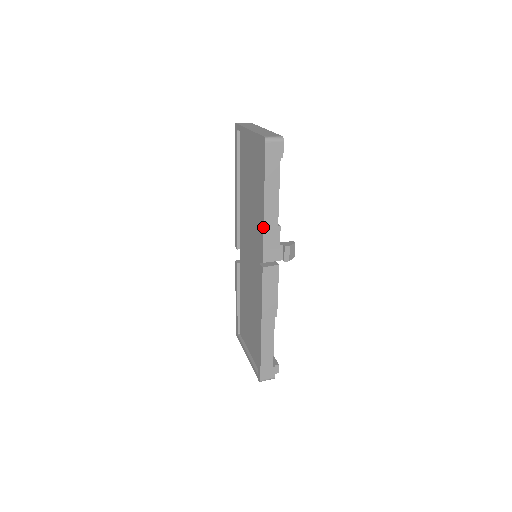
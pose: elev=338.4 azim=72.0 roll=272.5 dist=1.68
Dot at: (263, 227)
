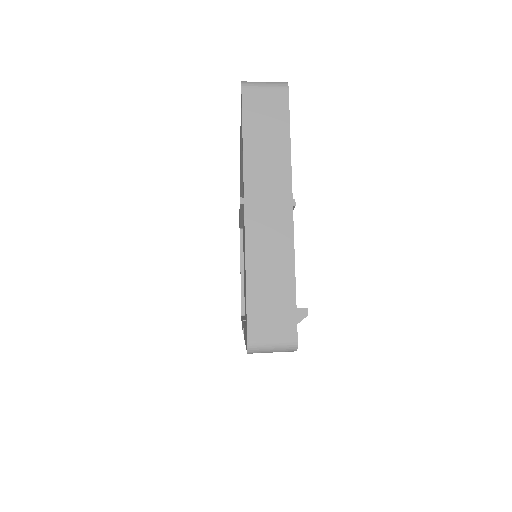
Dot at: occluded
